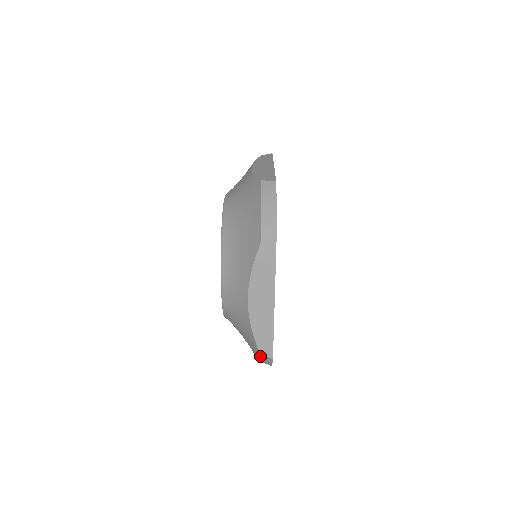
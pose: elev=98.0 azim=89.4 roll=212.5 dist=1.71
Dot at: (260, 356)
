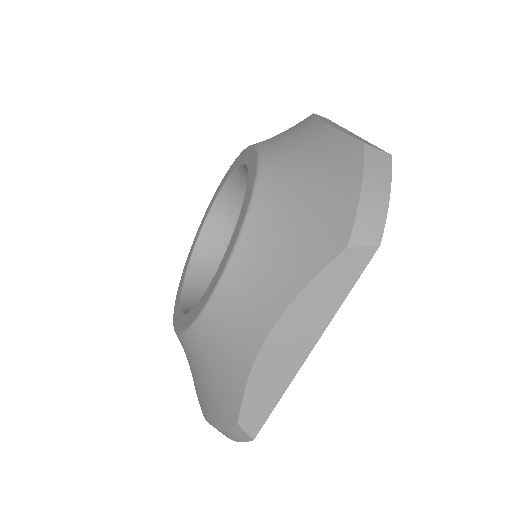
Dot at: (232, 427)
